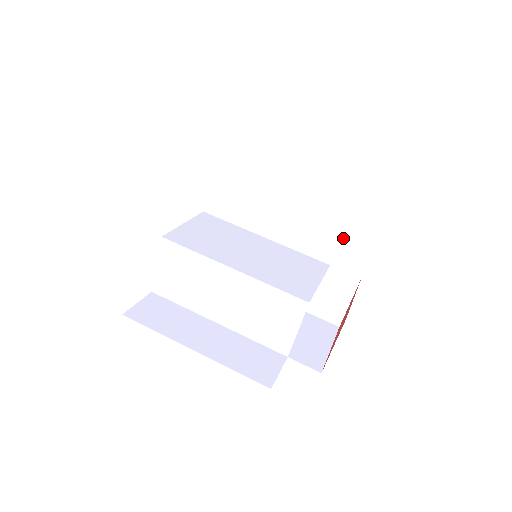
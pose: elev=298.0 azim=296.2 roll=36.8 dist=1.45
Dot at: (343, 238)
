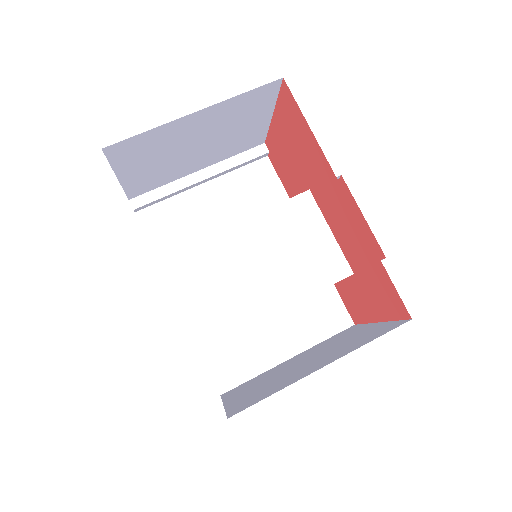
Dot at: (270, 117)
